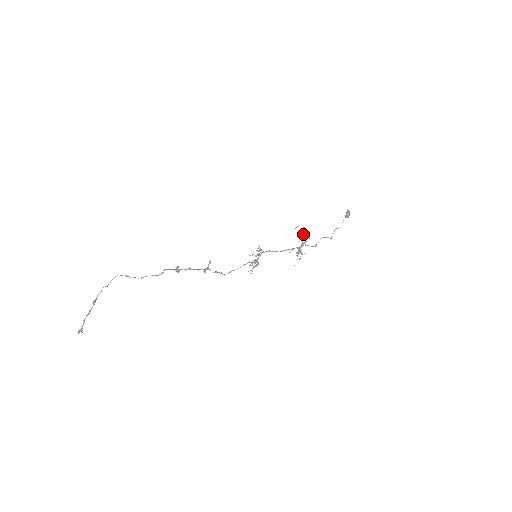
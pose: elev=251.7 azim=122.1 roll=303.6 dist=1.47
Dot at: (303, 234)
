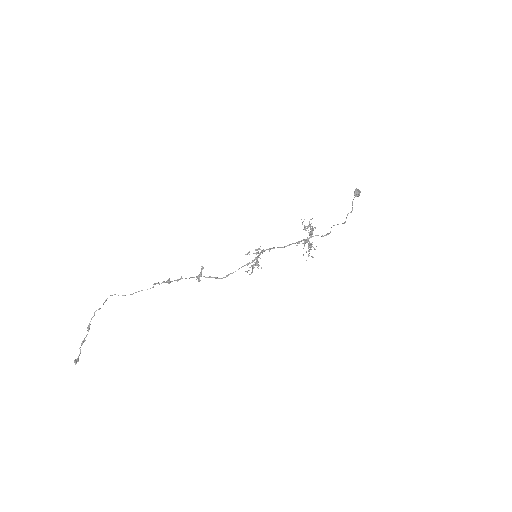
Dot at: occluded
